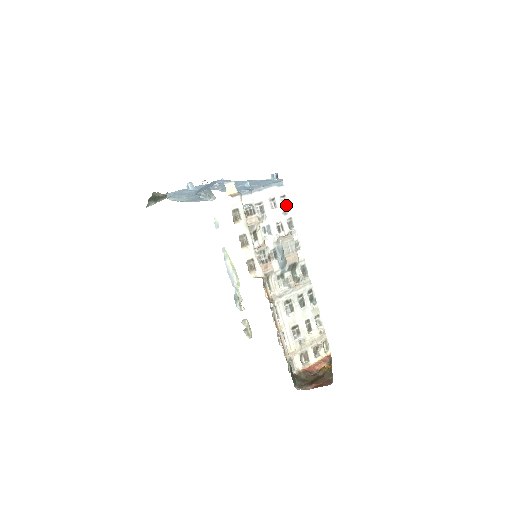
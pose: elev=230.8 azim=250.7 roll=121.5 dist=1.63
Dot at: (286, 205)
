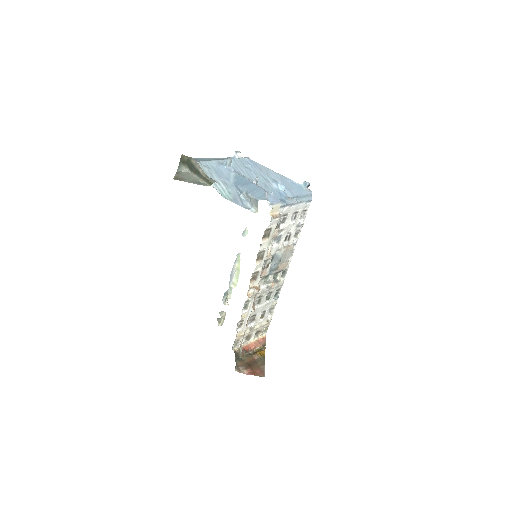
Dot at: (302, 218)
